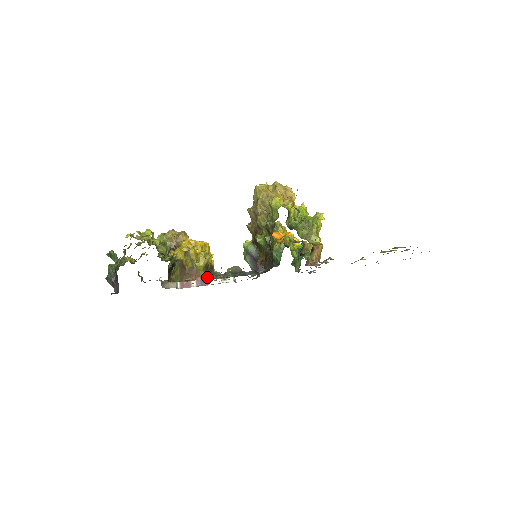
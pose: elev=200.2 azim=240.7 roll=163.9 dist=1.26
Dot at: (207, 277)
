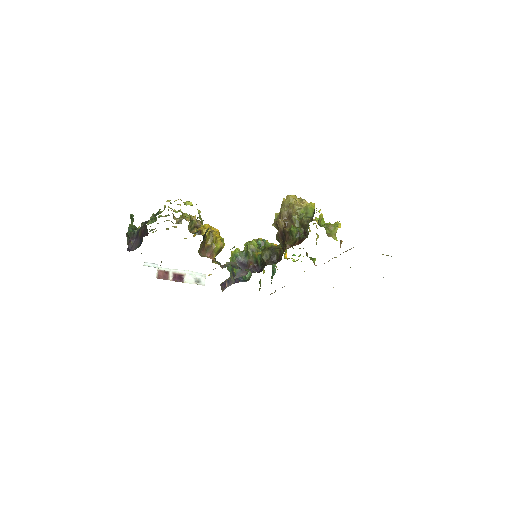
Dot at: (213, 261)
